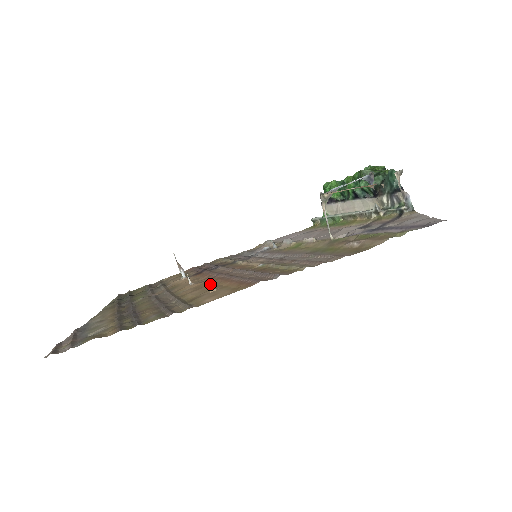
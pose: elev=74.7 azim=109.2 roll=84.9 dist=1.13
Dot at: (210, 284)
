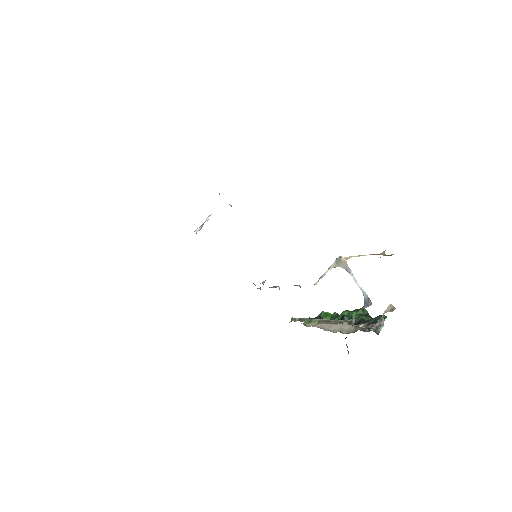
Dot at: occluded
